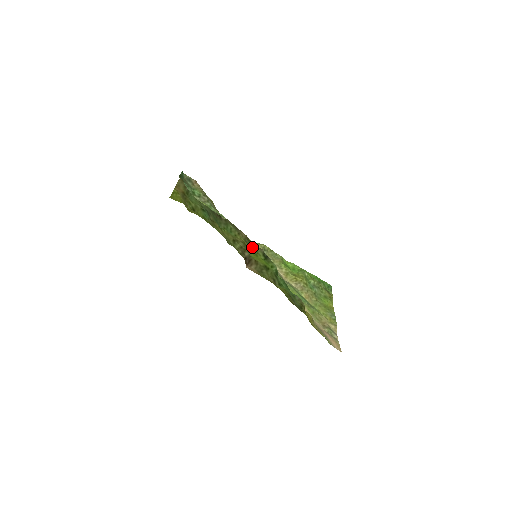
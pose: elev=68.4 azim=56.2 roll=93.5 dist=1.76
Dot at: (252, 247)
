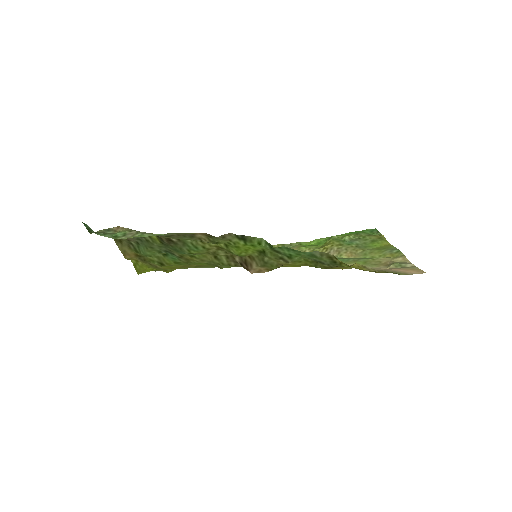
Dot at: (226, 243)
